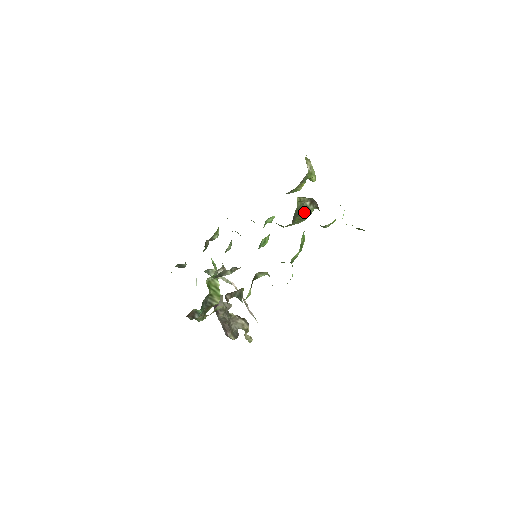
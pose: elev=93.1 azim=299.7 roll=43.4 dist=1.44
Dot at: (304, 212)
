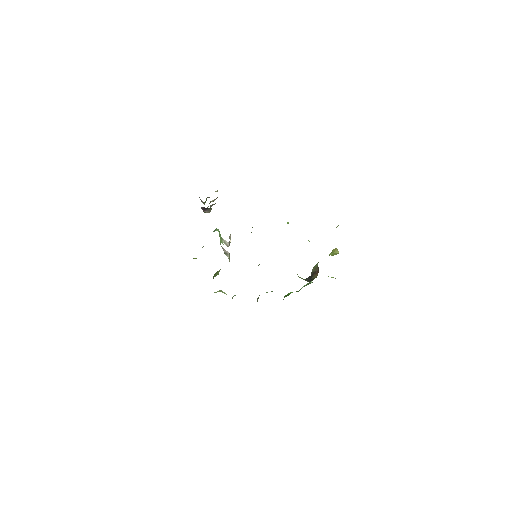
Dot at: occluded
